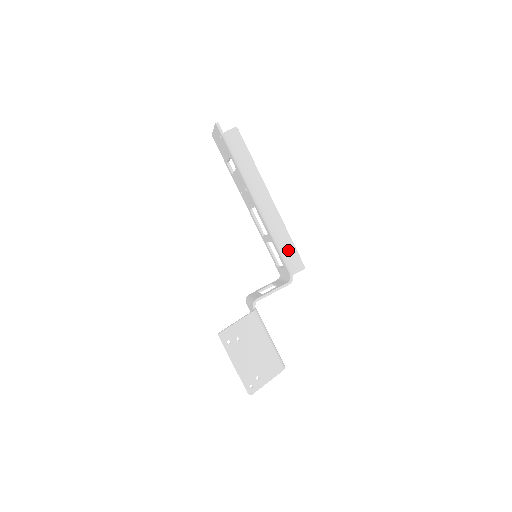
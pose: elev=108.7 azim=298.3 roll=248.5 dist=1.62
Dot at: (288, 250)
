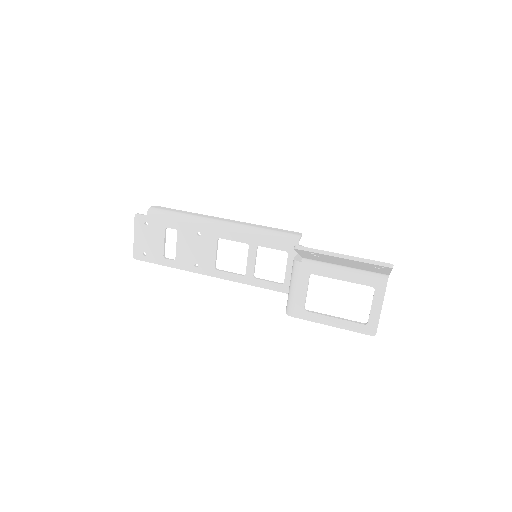
Dot at: (275, 230)
